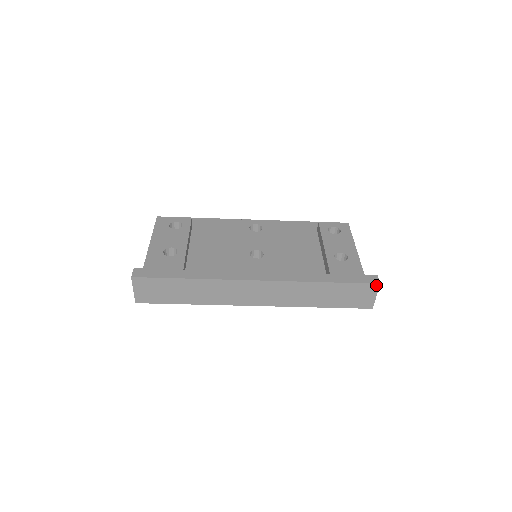
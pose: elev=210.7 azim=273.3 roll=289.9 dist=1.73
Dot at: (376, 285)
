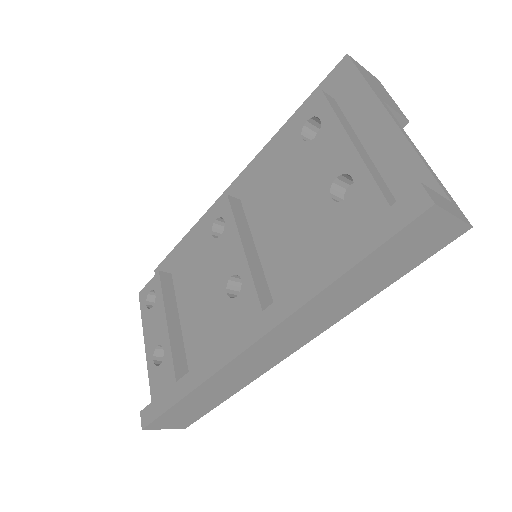
Dot at: (429, 211)
